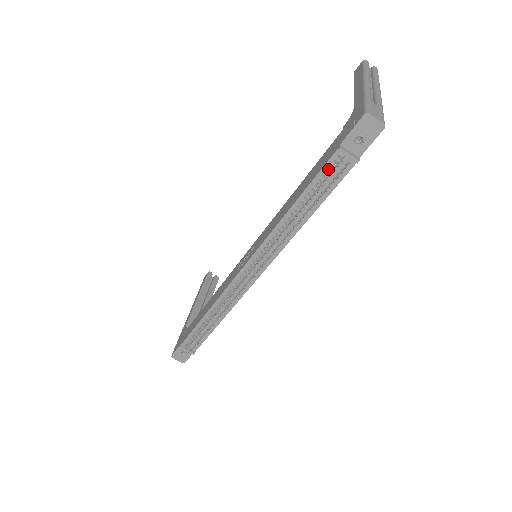
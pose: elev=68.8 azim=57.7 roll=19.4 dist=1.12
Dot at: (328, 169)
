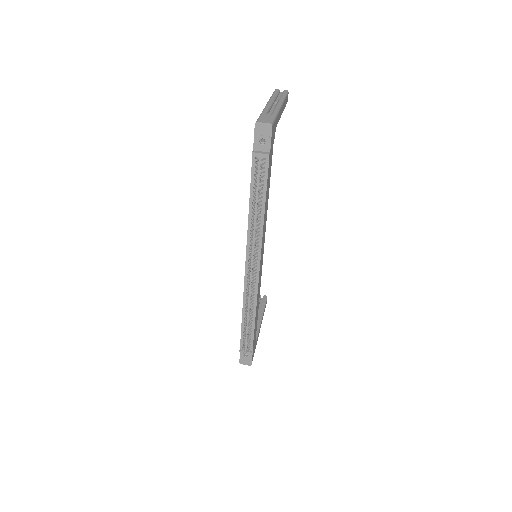
Dot at: (255, 170)
